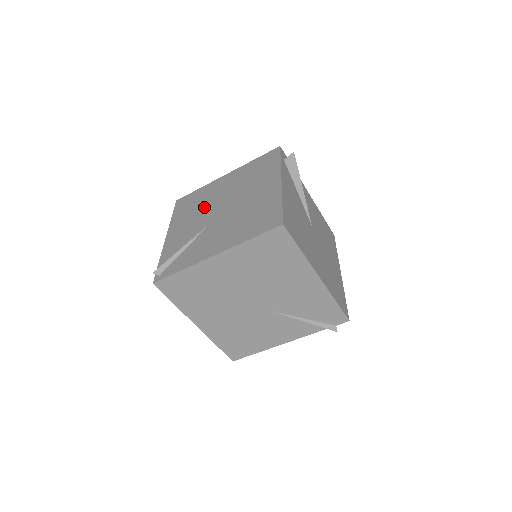
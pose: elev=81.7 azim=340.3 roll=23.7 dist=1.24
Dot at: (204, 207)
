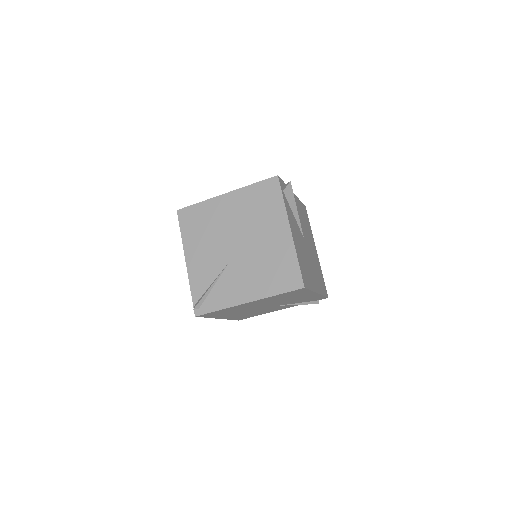
Dot at: (216, 235)
